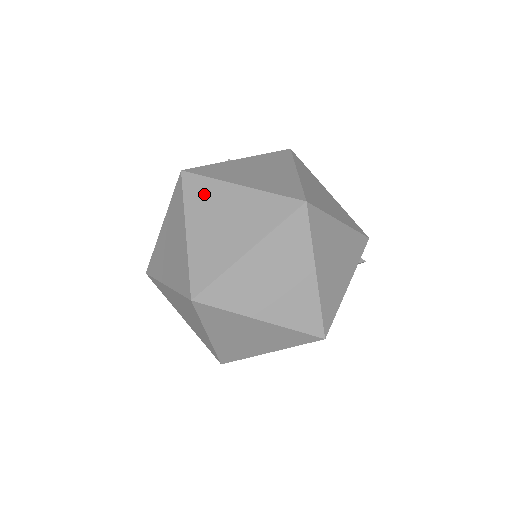
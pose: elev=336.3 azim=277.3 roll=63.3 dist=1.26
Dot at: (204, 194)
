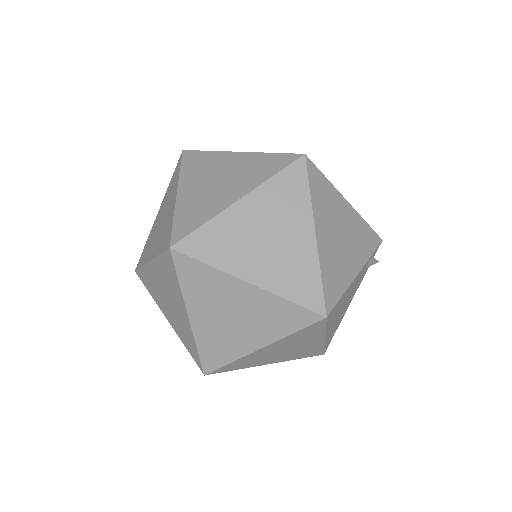
Dot at: (201, 163)
